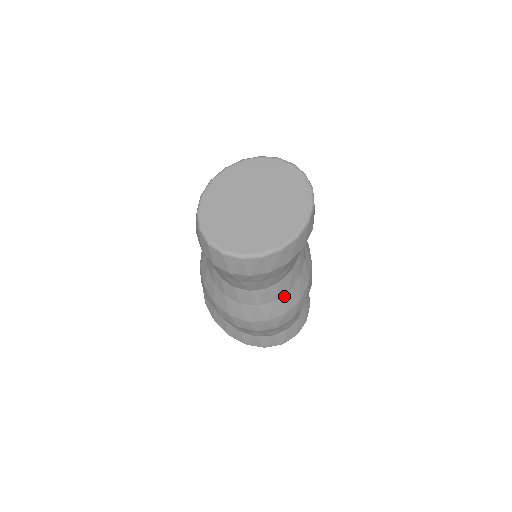
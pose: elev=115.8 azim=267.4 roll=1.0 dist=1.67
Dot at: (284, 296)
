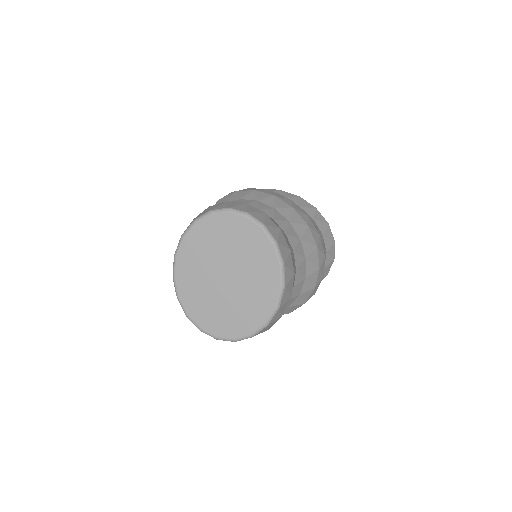
Dot at: (304, 284)
